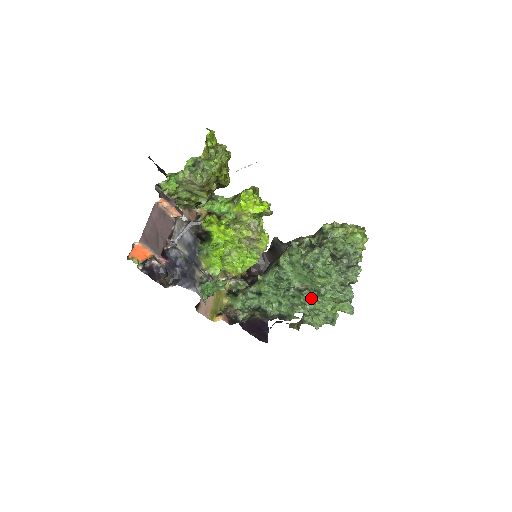
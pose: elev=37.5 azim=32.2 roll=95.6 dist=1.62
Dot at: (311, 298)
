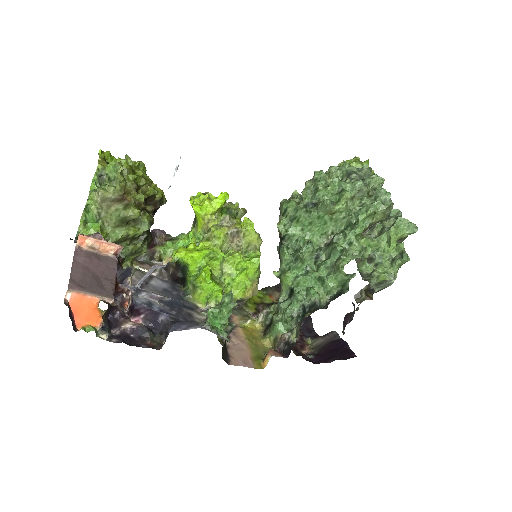
Dot at: (347, 237)
